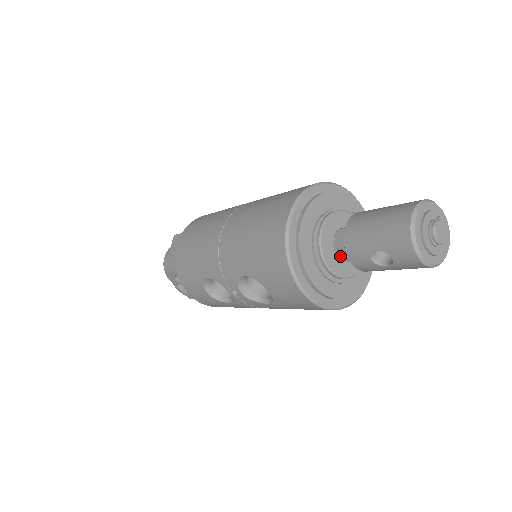
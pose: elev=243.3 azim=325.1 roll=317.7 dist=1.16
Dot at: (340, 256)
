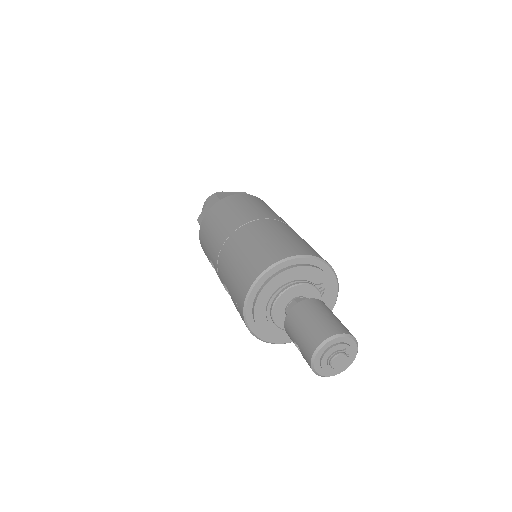
Dot at: occluded
